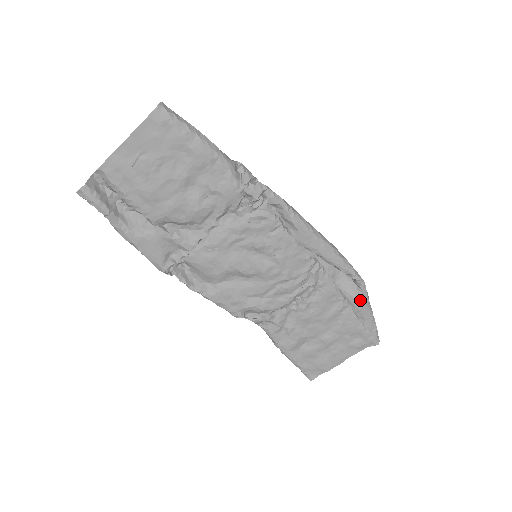
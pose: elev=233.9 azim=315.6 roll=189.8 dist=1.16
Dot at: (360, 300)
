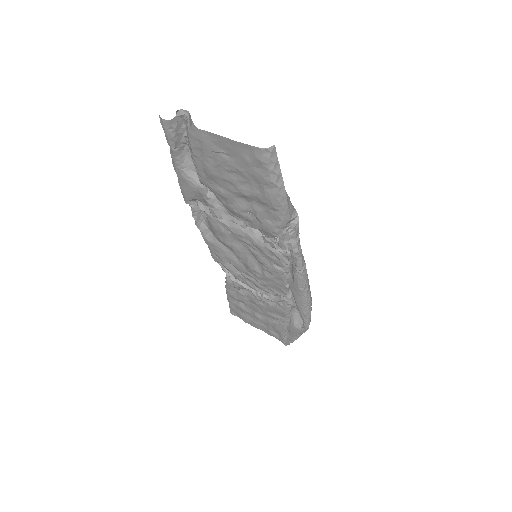
Dot at: (296, 330)
